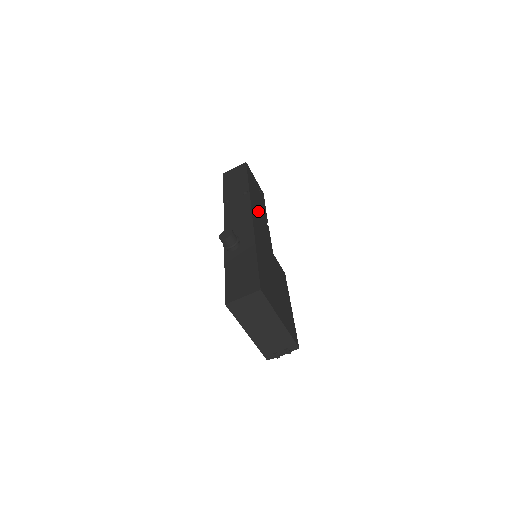
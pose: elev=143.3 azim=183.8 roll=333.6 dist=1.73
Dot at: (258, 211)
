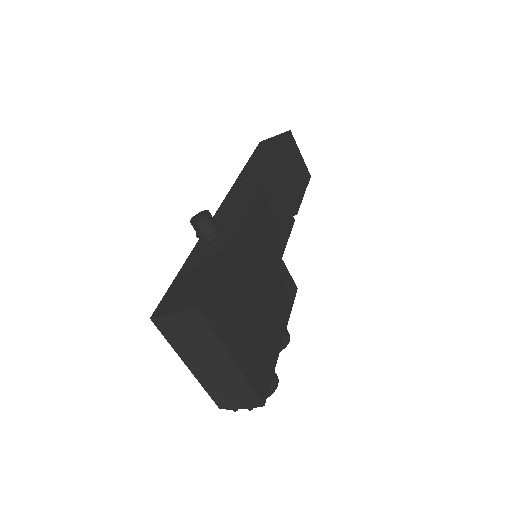
Dot at: (278, 195)
